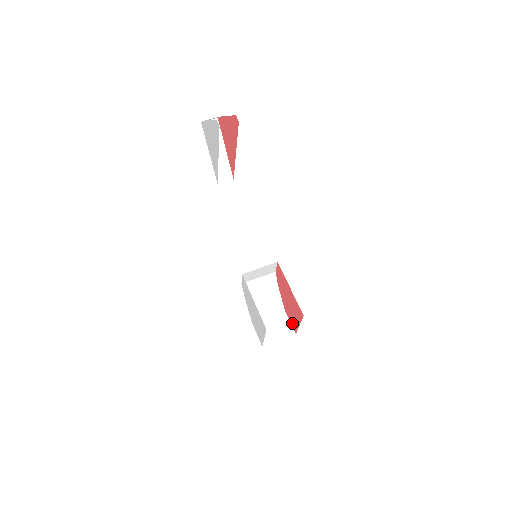
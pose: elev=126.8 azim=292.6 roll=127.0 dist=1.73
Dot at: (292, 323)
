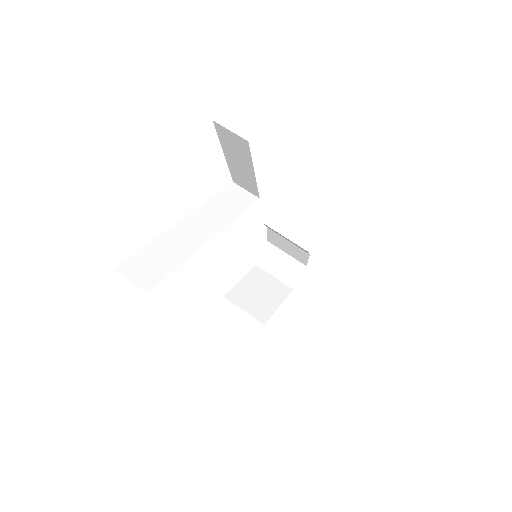
Dot at: occluded
